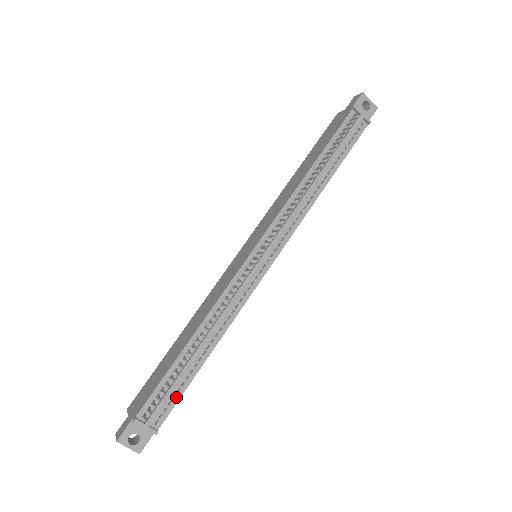
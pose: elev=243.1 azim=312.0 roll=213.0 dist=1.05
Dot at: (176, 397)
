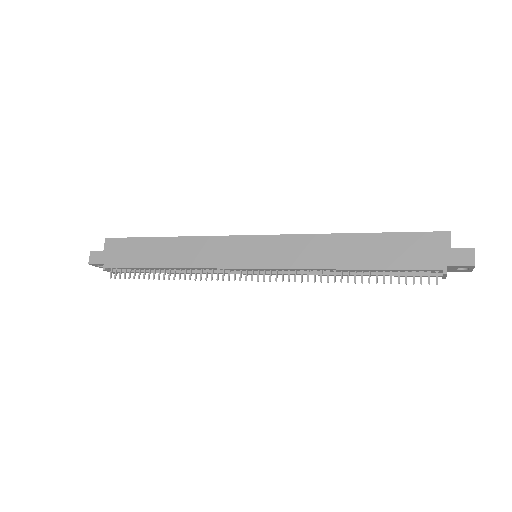
Dot at: occluded
